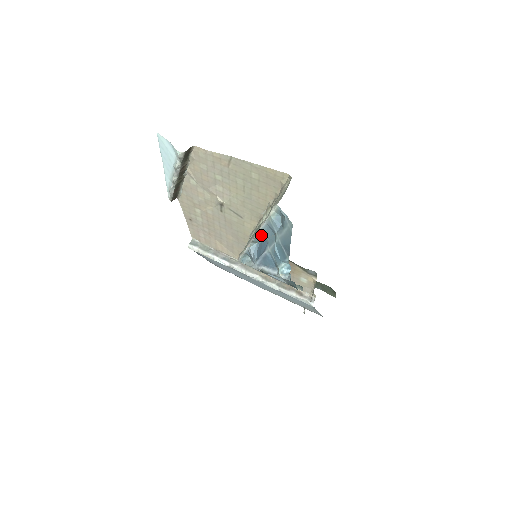
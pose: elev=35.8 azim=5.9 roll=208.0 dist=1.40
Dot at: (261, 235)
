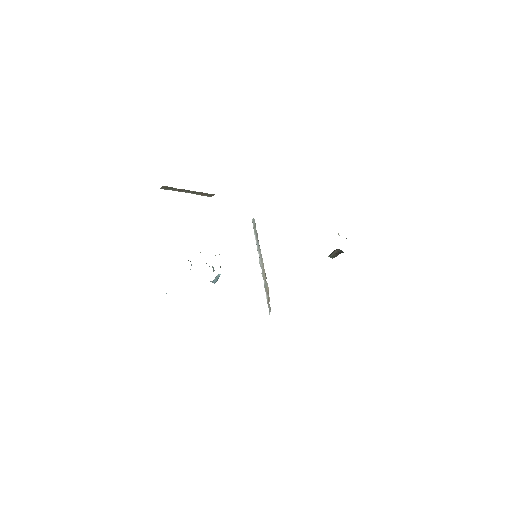
Dot at: occluded
